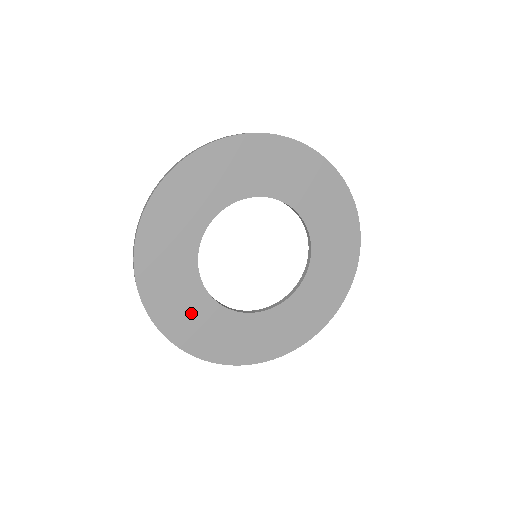
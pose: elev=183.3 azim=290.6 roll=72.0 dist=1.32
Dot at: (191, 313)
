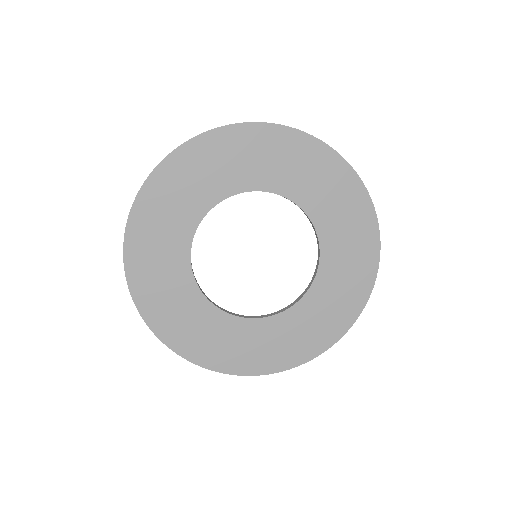
Dot at: (175, 302)
